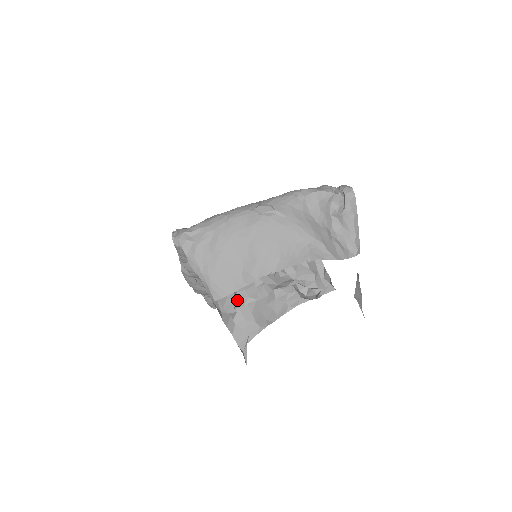
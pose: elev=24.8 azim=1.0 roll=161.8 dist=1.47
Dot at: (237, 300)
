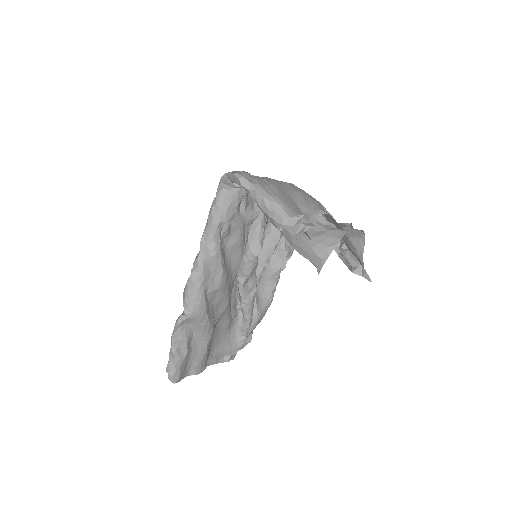
Dot at: (304, 224)
